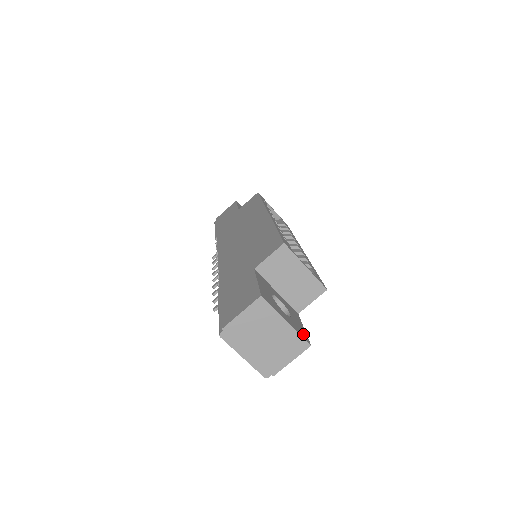
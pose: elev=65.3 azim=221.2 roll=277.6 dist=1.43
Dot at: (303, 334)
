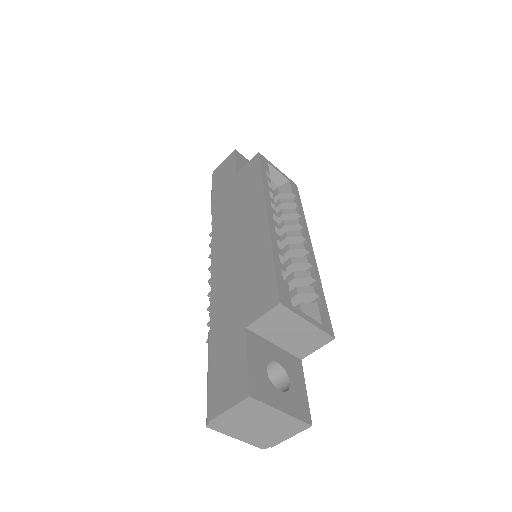
Dot at: (303, 411)
